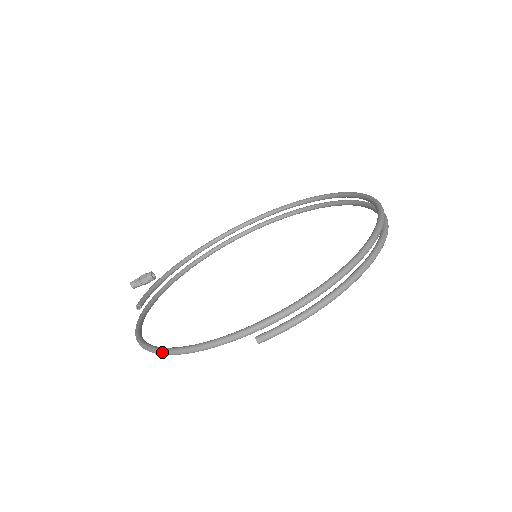
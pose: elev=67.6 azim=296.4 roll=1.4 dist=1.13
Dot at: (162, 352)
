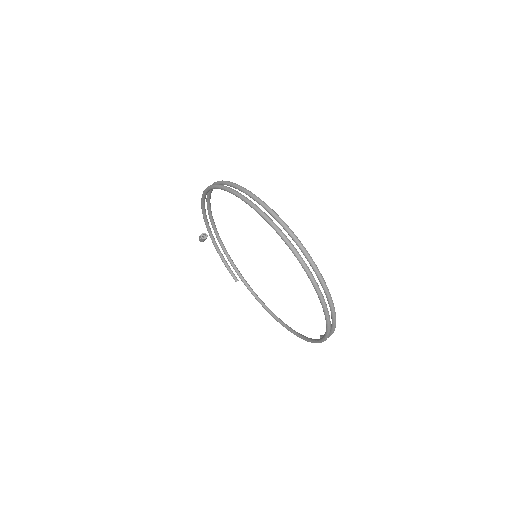
Dot at: (287, 329)
